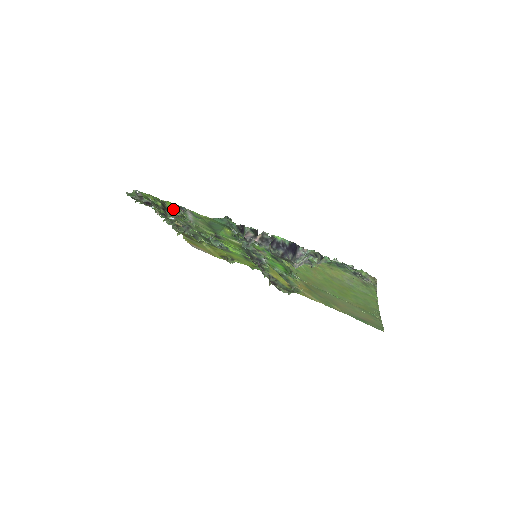
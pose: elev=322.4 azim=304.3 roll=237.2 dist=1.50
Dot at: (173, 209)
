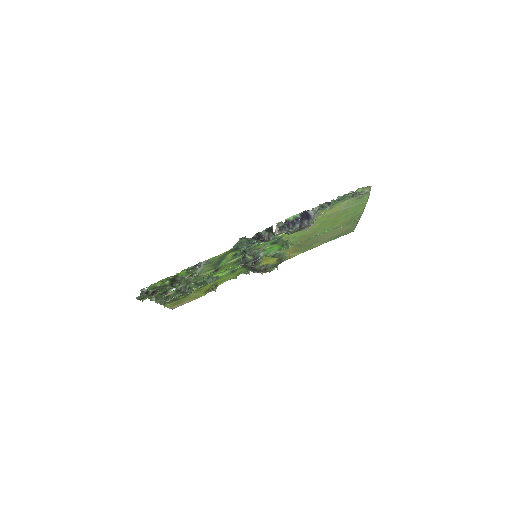
Dot at: (184, 275)
